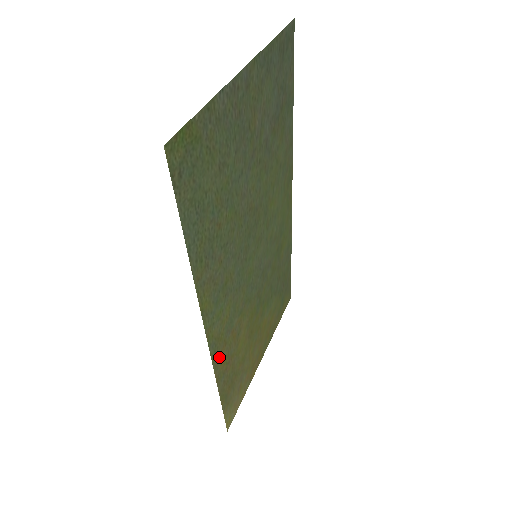
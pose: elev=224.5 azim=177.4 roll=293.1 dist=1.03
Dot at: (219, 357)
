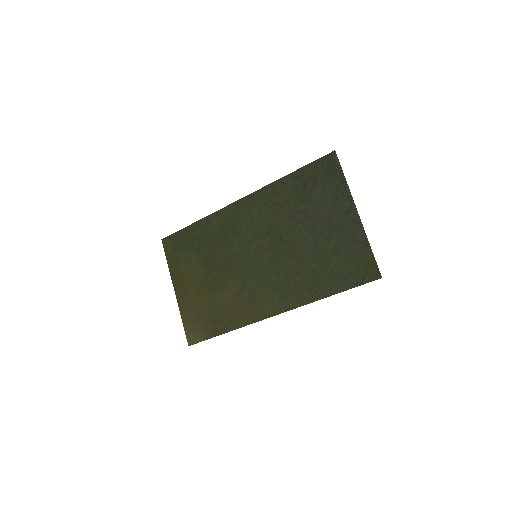
Dot at: (248, 317)
